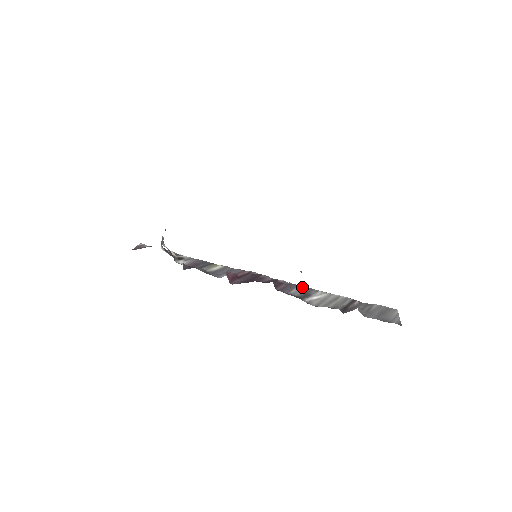
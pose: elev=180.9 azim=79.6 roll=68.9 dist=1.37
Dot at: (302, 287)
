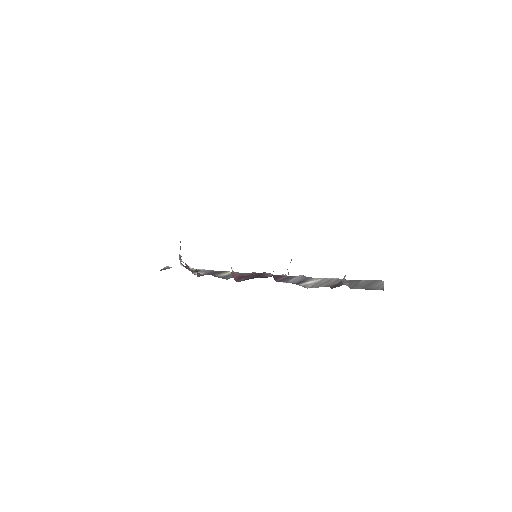
Dot at: (300, 277)
